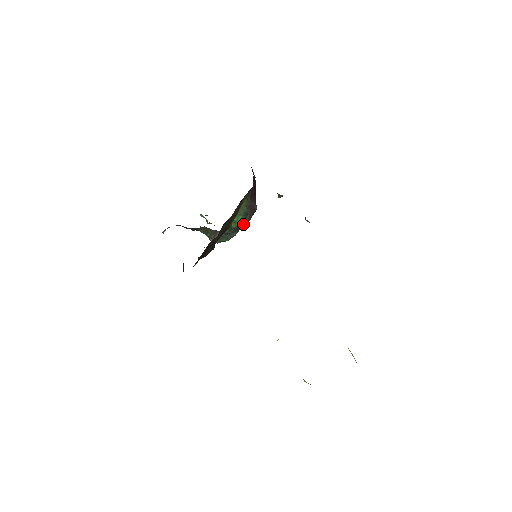
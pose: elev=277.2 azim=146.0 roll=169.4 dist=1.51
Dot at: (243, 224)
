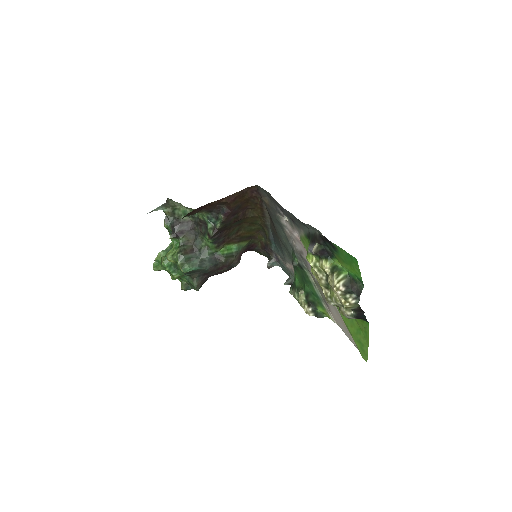
Dot at: (227, 259)
